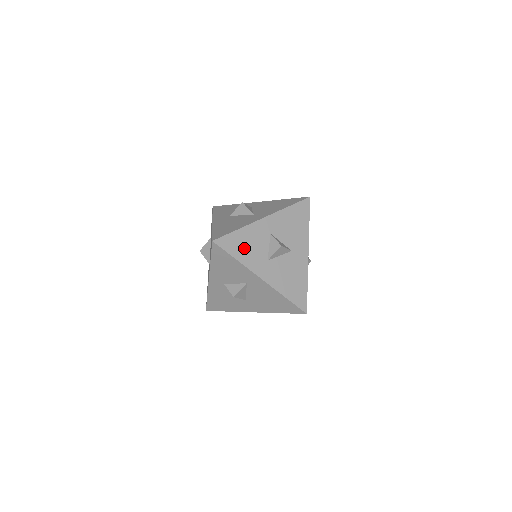
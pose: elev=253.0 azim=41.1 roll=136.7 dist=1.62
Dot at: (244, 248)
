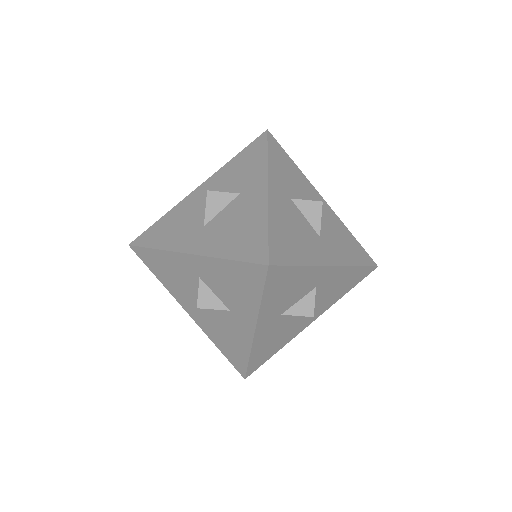
Dot at: (282, 290)
